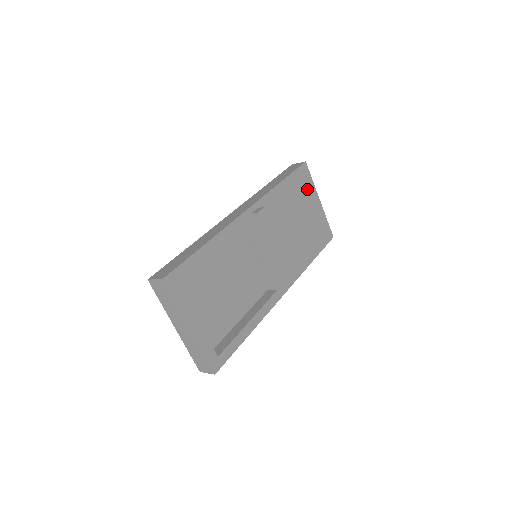
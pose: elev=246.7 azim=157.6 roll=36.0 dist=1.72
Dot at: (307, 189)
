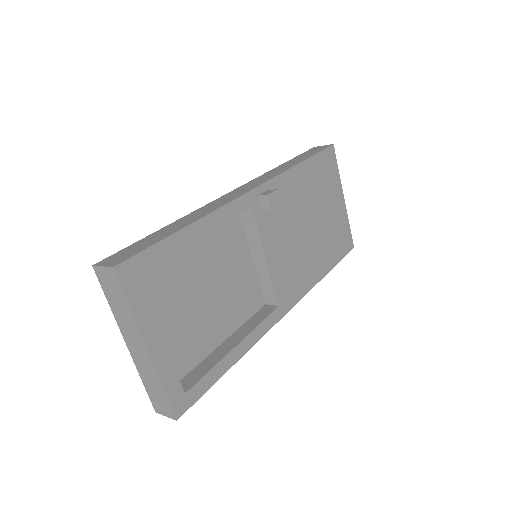
Dot at: (331, 180)
